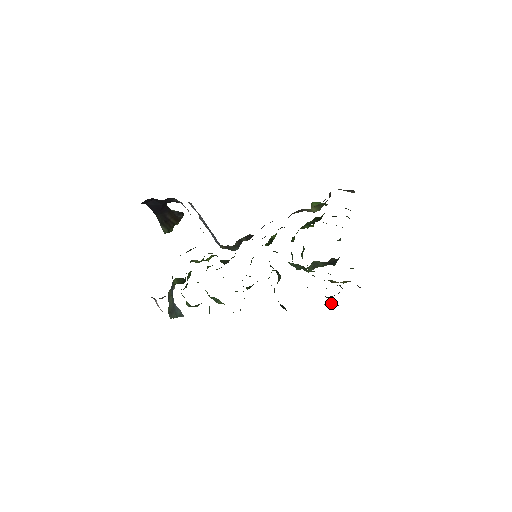
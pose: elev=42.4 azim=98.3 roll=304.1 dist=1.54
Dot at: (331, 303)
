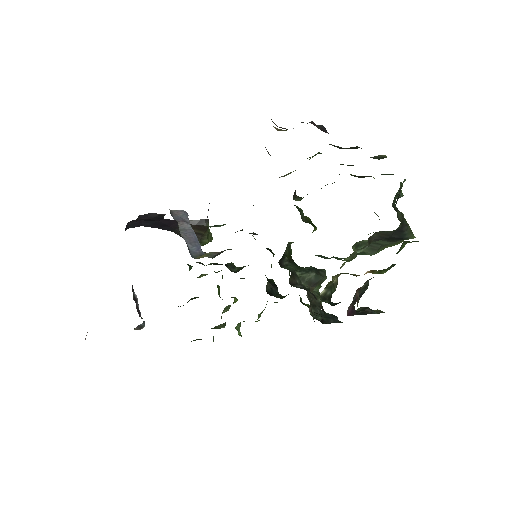
Dot at: (357, 311)
